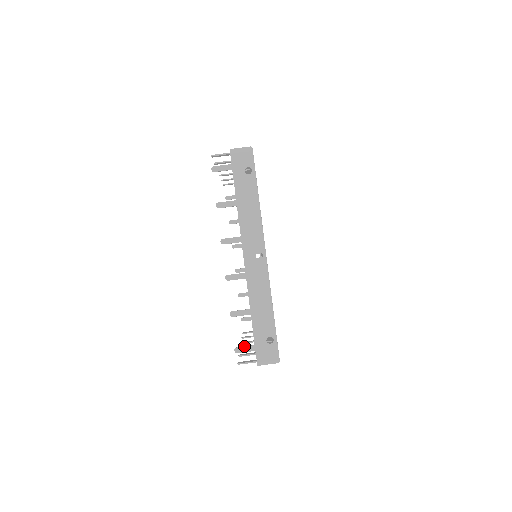
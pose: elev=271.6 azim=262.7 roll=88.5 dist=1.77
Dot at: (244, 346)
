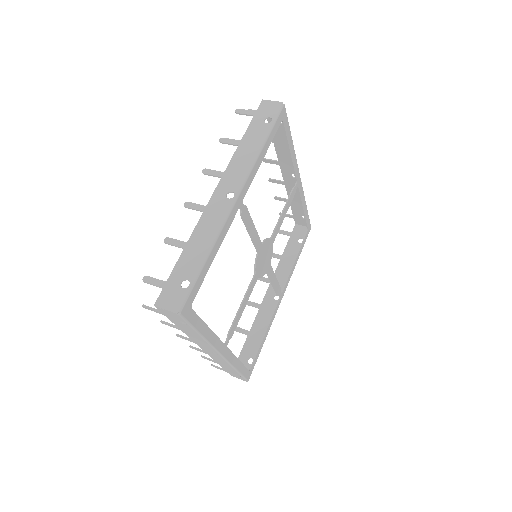
Dot at: (155, 278)
